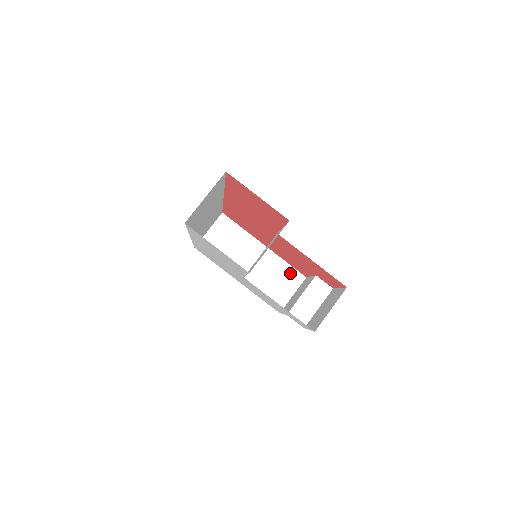
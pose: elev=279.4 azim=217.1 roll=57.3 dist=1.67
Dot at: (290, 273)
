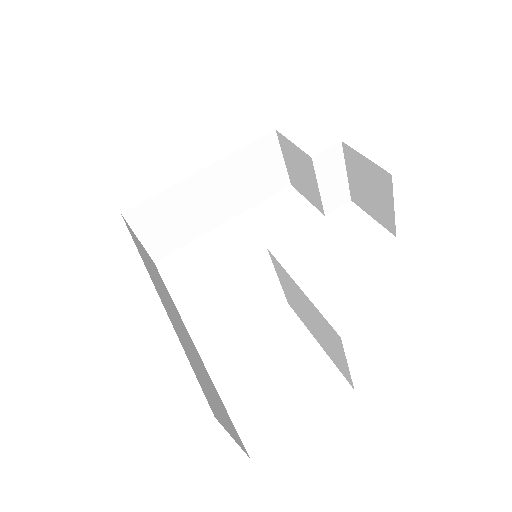
Dot at: (257, 150)
